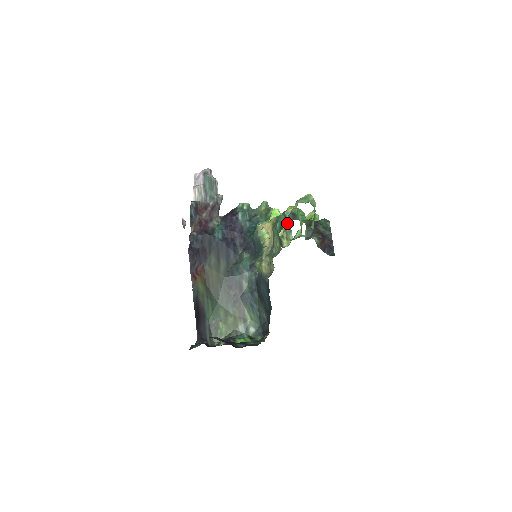
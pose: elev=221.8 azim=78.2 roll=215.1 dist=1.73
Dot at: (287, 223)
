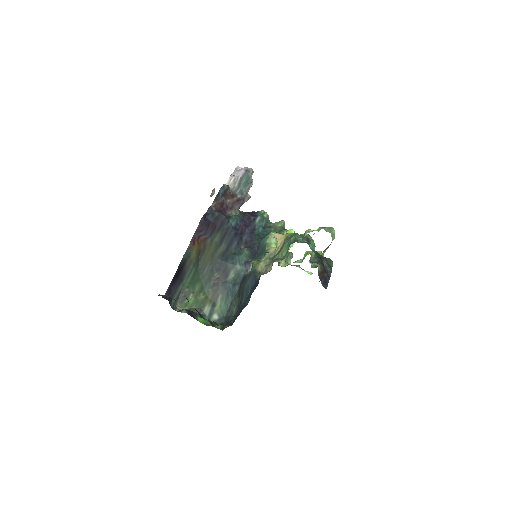
Dot at: (301, 241)
